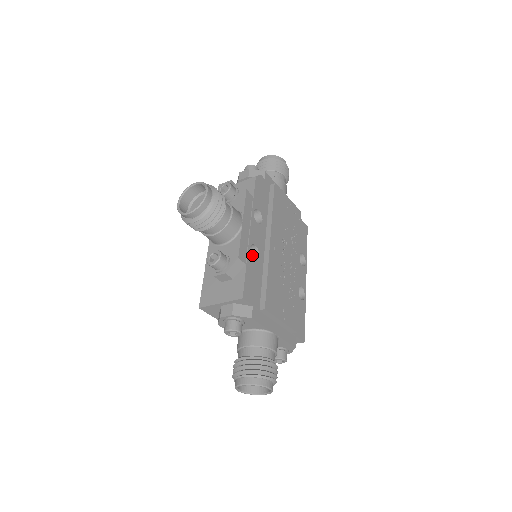
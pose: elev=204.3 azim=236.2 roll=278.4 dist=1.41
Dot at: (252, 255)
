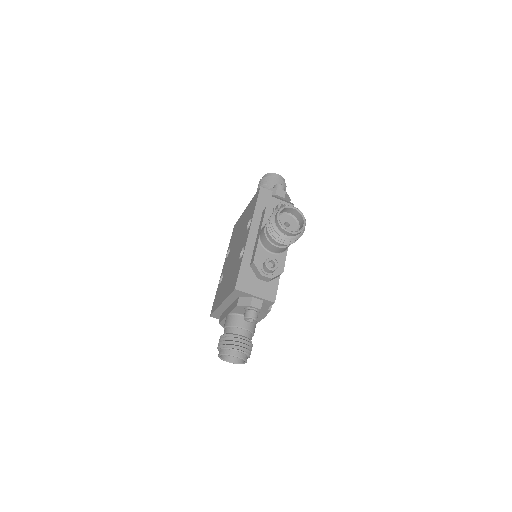
Dot at: occluded
